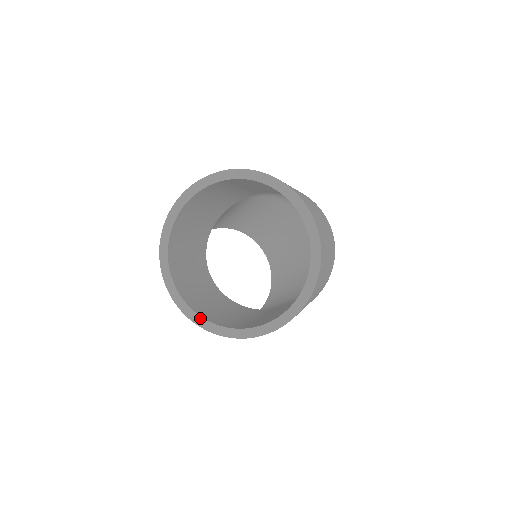
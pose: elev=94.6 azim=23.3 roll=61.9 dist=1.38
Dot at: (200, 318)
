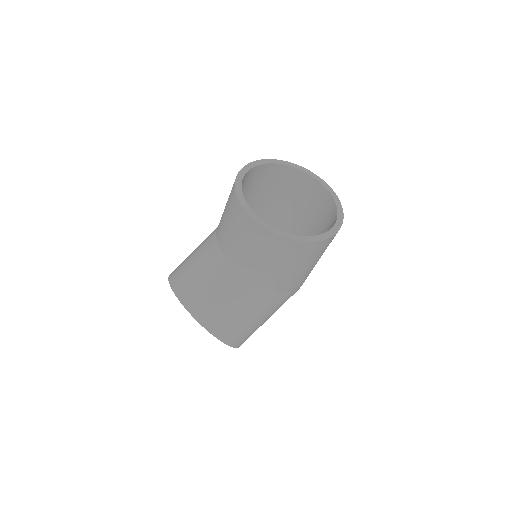
Dot at: (283, 232)
